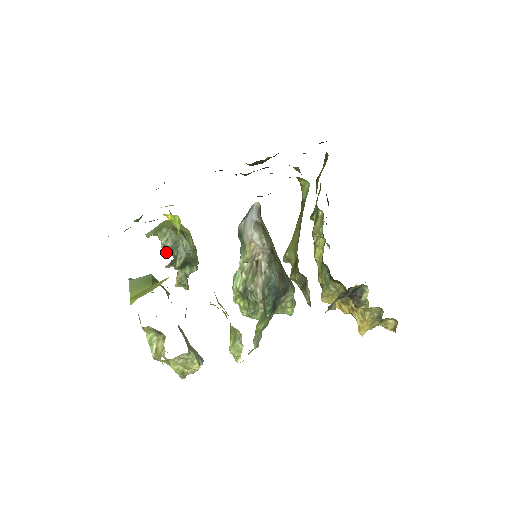
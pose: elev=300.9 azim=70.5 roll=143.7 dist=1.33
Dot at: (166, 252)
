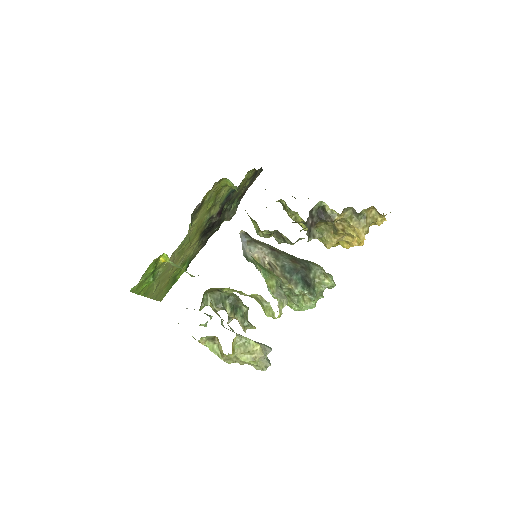
Dot at: (216, 310)
